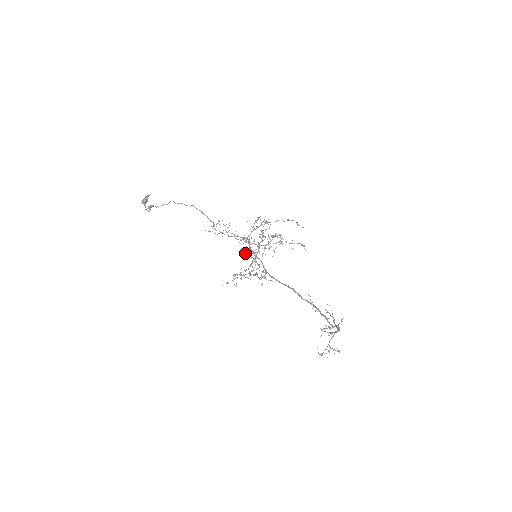
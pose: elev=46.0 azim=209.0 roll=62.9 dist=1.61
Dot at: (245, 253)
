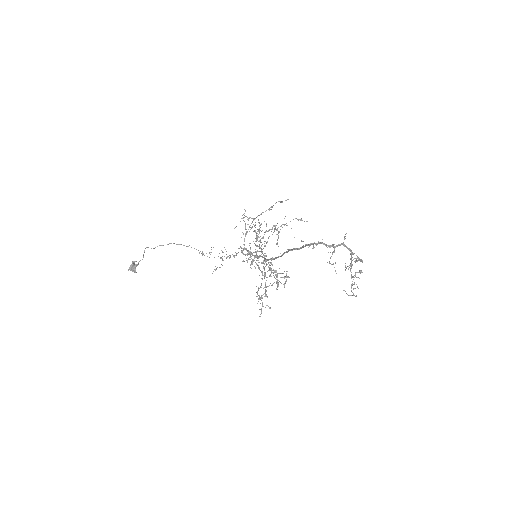
Dot at: occluded
